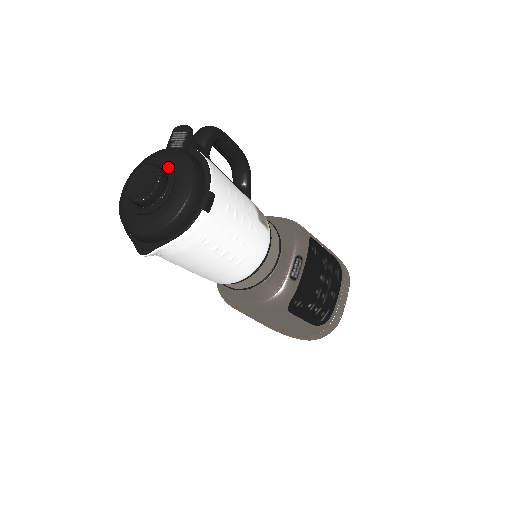
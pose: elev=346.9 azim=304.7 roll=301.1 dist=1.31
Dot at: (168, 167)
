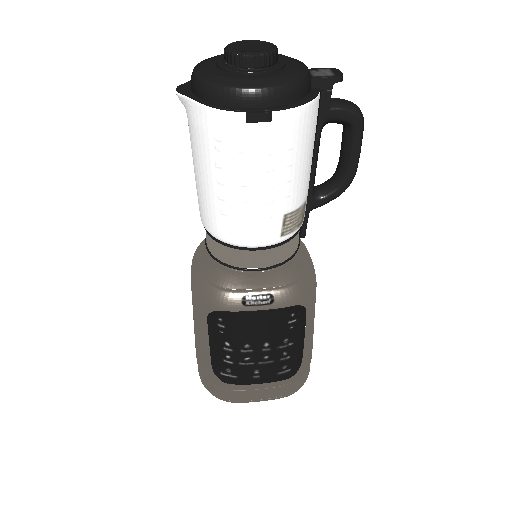
Dot at: (281, 65)
